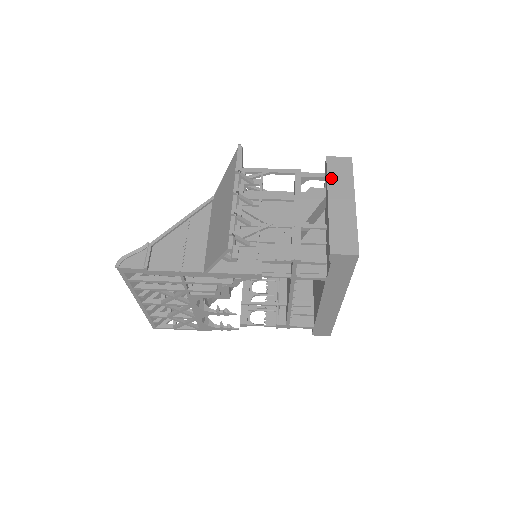
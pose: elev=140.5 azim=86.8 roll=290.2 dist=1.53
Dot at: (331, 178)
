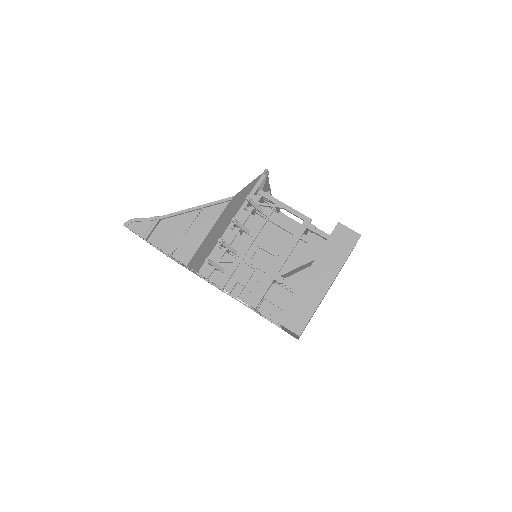
Dot at: (327, 248)
